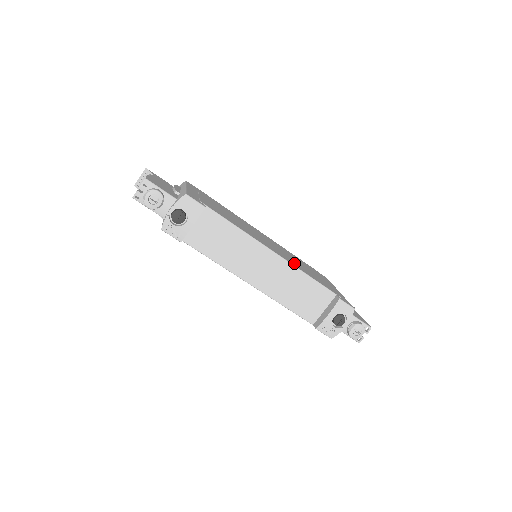
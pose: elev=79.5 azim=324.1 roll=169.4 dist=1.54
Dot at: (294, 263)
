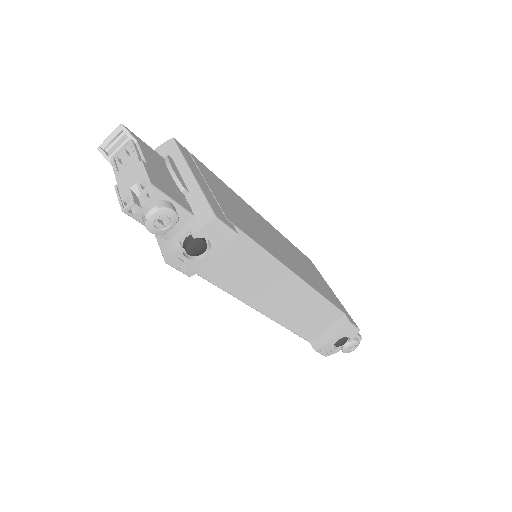
Dot at: (309, 278)
